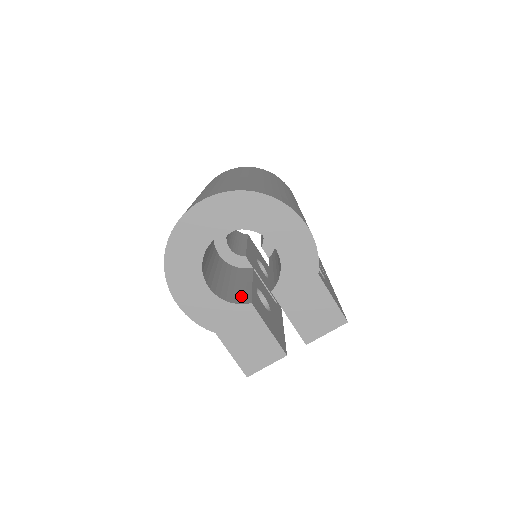
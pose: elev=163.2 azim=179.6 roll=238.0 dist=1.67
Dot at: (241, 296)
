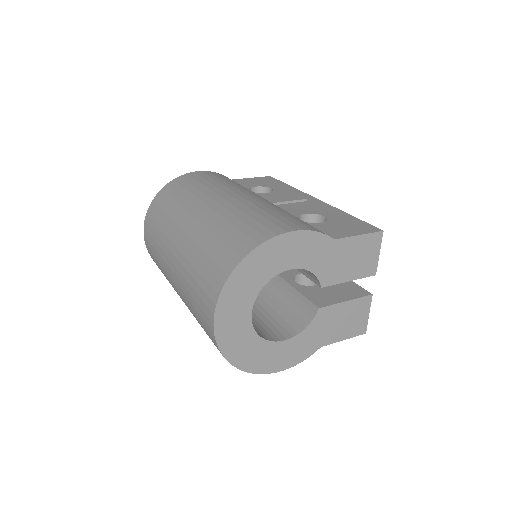
Dot at: (302, 308)
